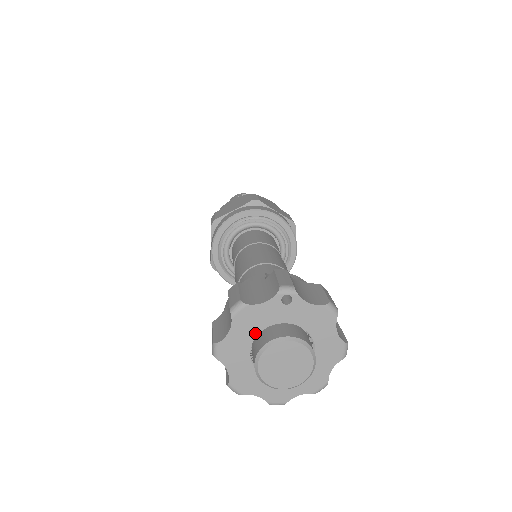
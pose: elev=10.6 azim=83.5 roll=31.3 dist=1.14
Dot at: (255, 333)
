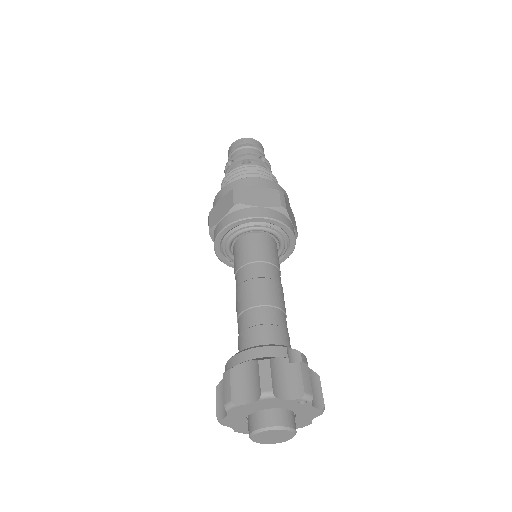
Dot at: (265, 408)
